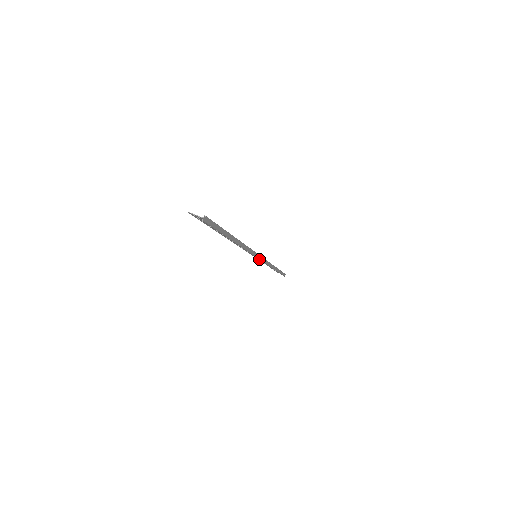
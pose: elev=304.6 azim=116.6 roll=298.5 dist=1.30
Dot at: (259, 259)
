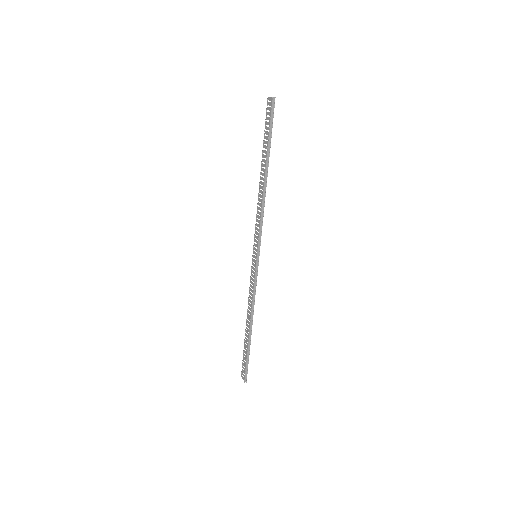
Dot at: (256, 259)
